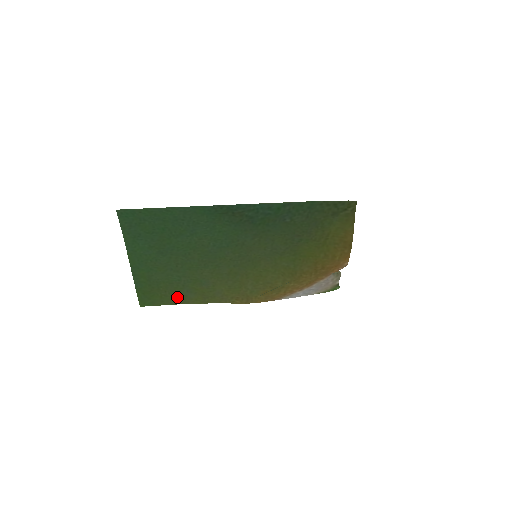
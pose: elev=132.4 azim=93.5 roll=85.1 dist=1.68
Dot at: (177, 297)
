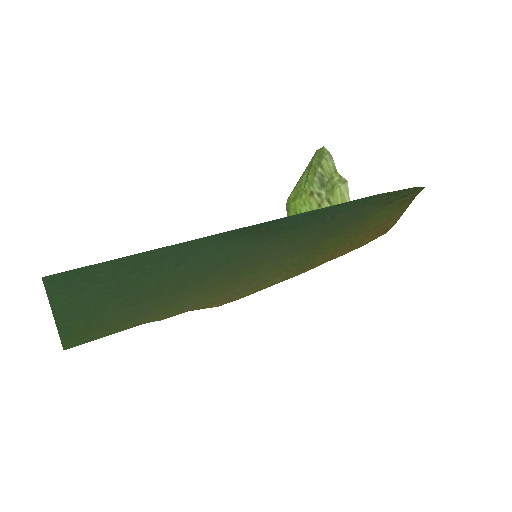
Dot at: (127, 324)
